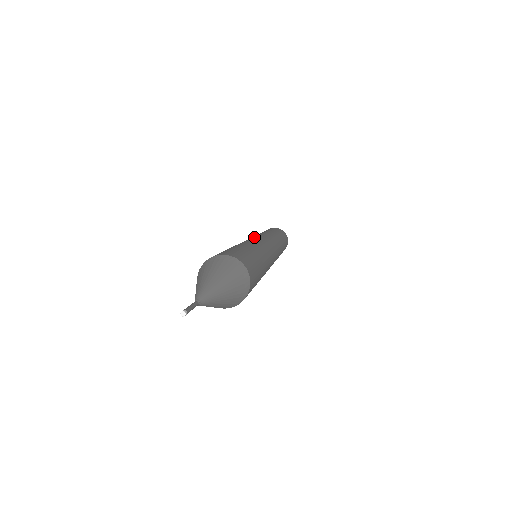
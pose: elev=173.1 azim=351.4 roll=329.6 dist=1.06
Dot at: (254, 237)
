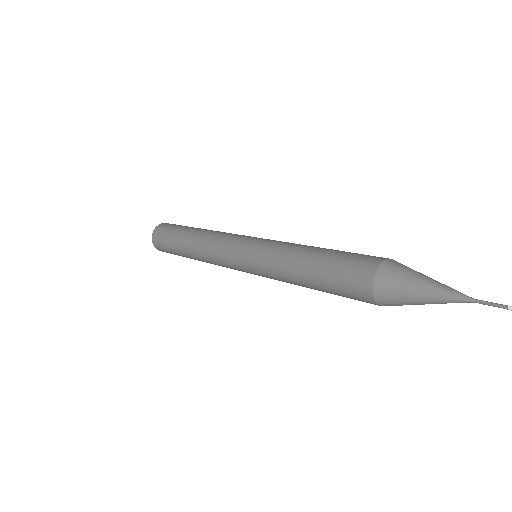
Dot at: (251, 238)
